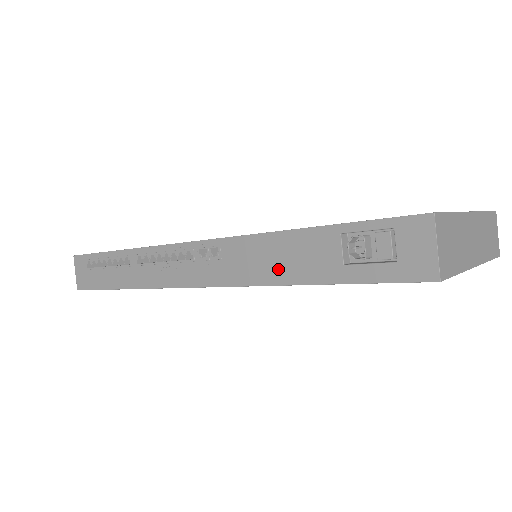
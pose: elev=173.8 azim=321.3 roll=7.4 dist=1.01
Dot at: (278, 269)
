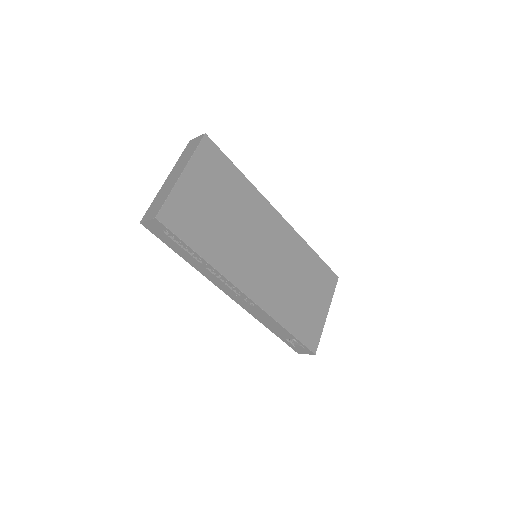
Dot at: (267, 324)
